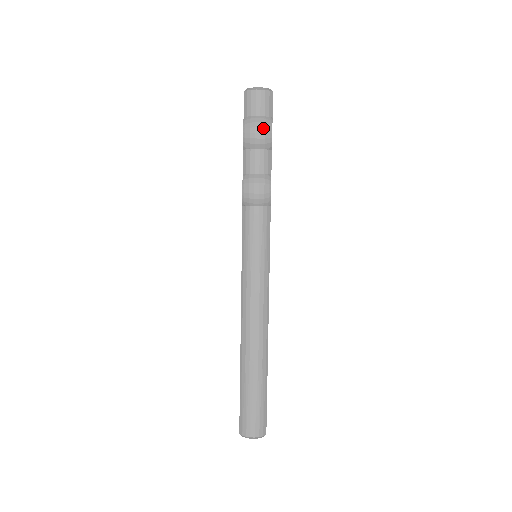
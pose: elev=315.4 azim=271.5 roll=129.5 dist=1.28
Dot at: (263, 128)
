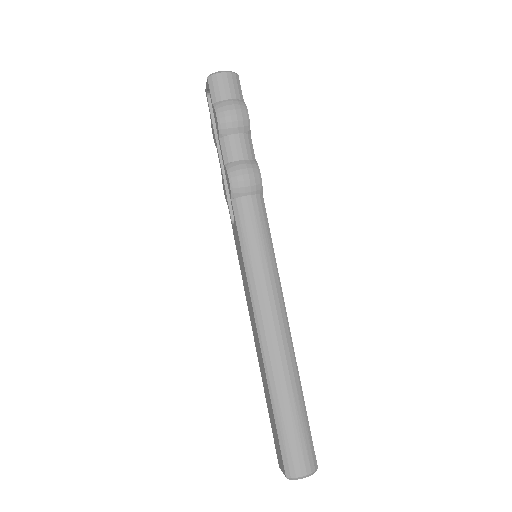
Dot at: (238, 110)
